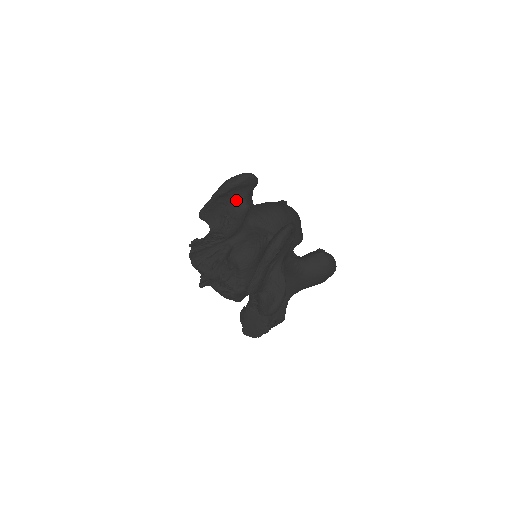
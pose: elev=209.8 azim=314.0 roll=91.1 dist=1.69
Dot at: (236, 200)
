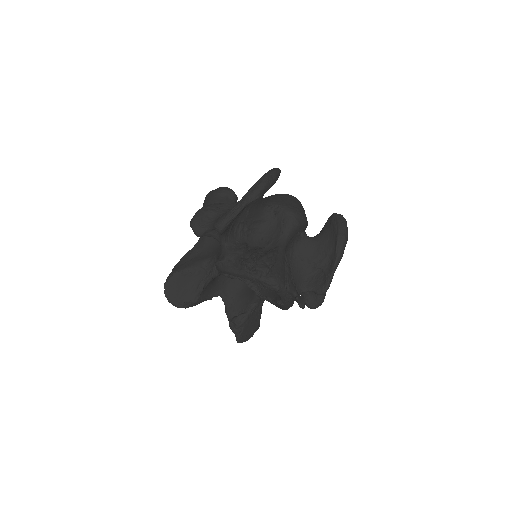
Dot at: (259, 200)
